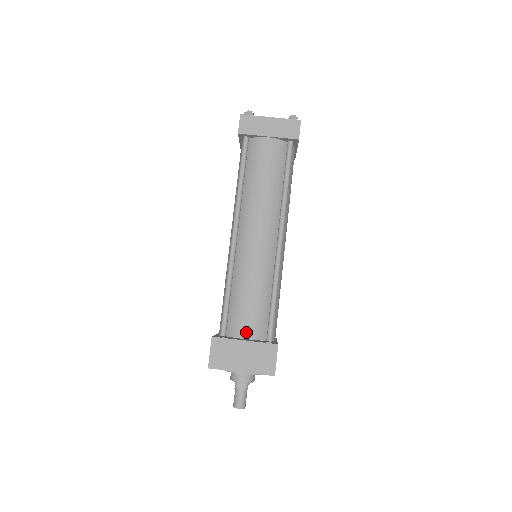
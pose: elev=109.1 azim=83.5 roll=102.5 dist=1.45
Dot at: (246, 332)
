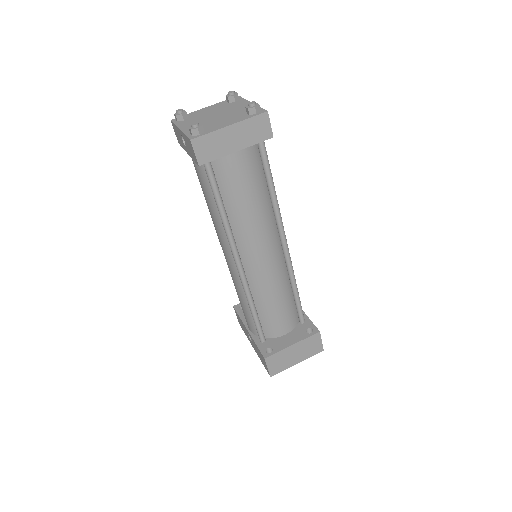
Dot at: (284, 330)
